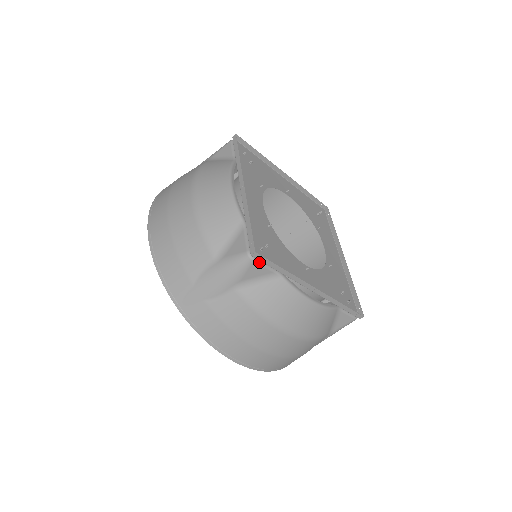
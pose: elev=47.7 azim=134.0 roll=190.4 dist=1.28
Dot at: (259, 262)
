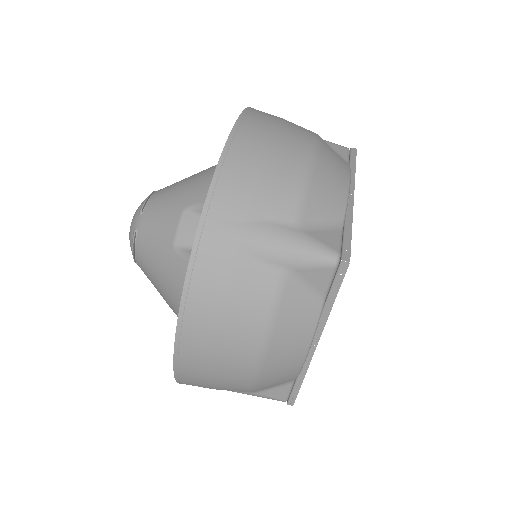
Dot at: (334, 273)
